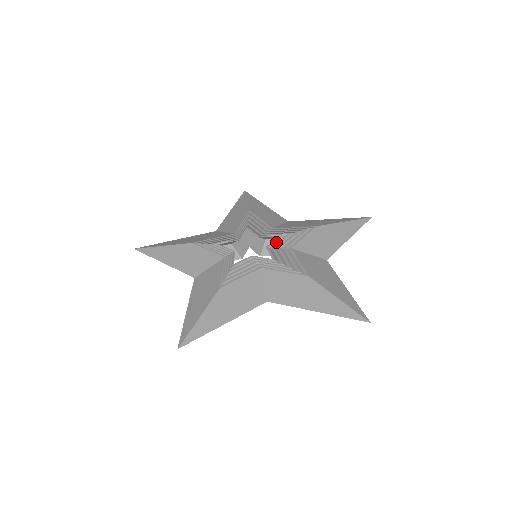
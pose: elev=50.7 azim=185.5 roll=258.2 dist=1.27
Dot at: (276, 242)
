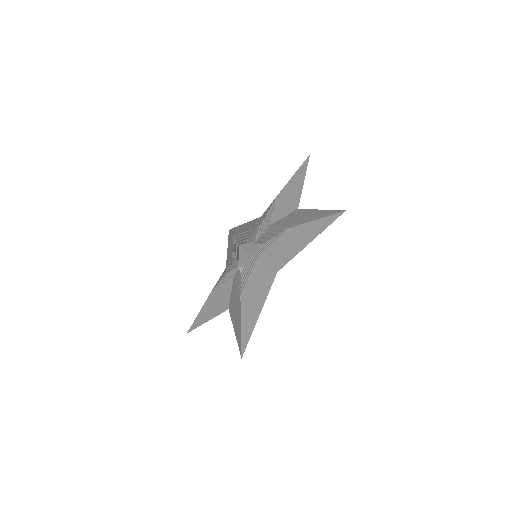
Dot at: (258, 234)
